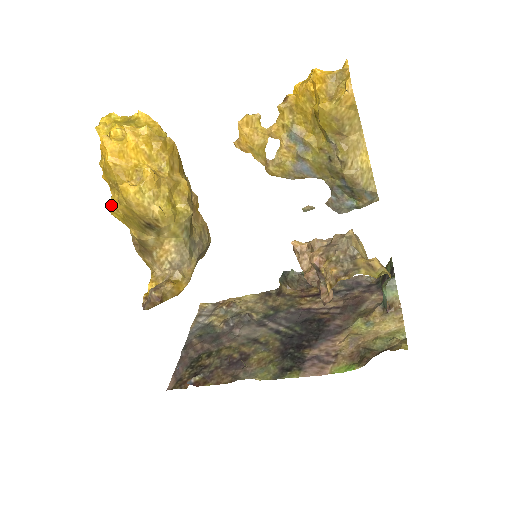
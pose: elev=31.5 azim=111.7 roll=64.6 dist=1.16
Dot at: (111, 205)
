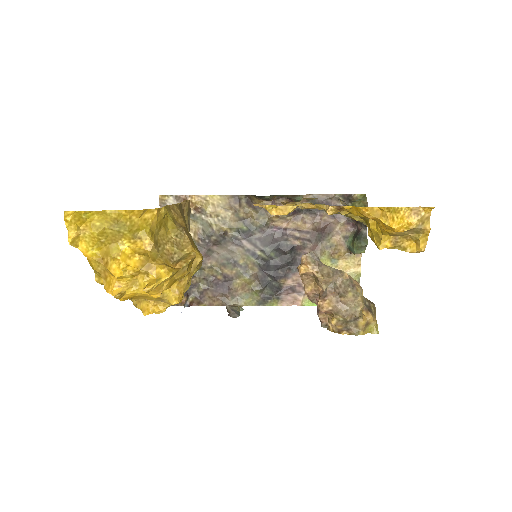
Dot at: occluded
